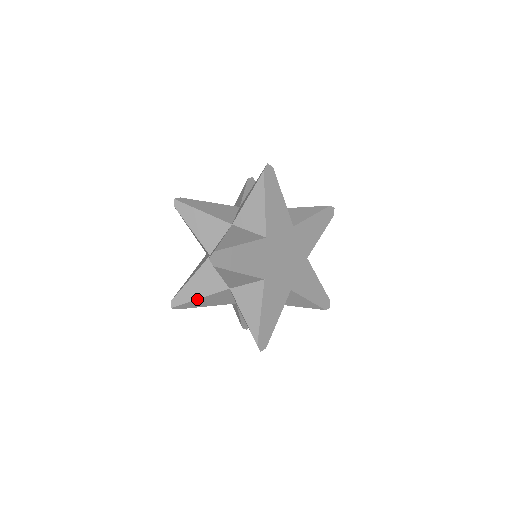
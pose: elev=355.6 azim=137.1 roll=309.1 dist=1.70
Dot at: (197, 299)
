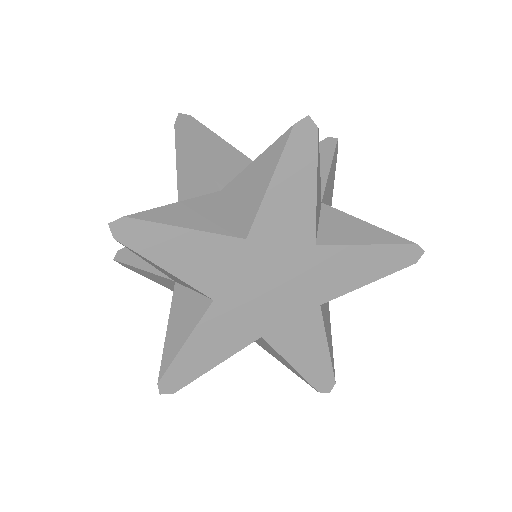
Dot at: (140, 268)
